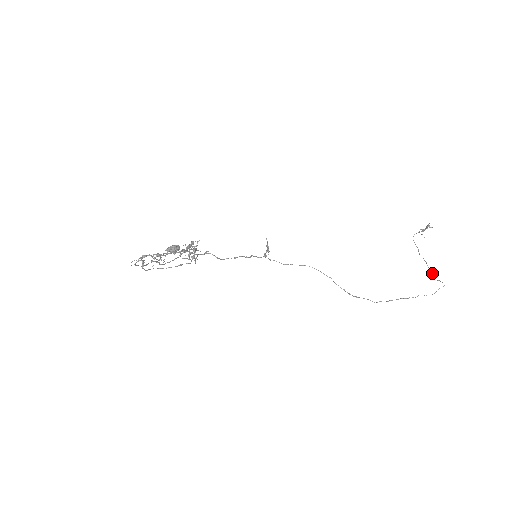
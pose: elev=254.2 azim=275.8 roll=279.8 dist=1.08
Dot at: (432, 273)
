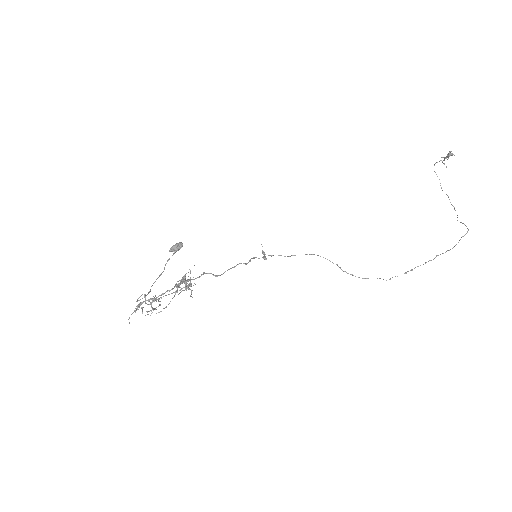
Dot at: occluded
